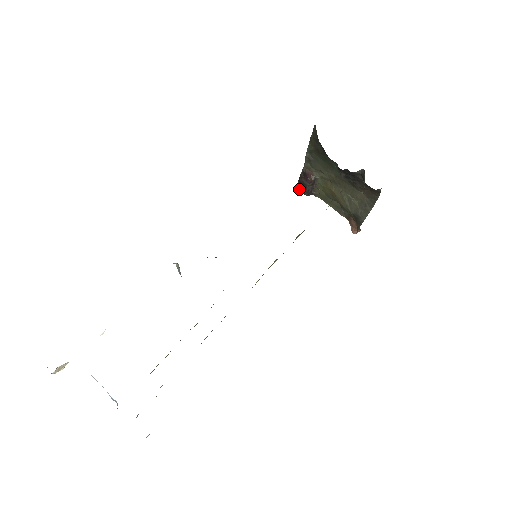
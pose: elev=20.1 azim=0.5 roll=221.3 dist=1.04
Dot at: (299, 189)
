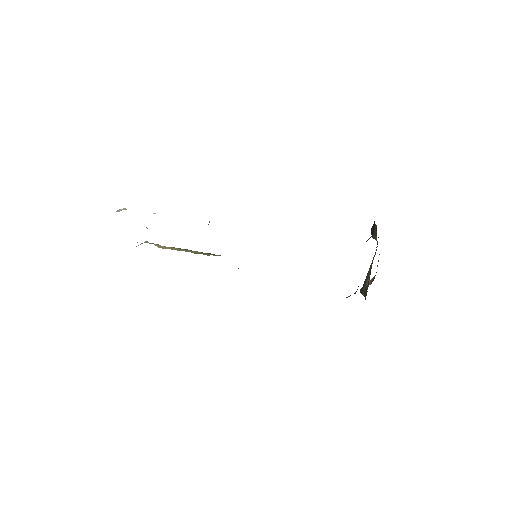
Dot at: occluded
